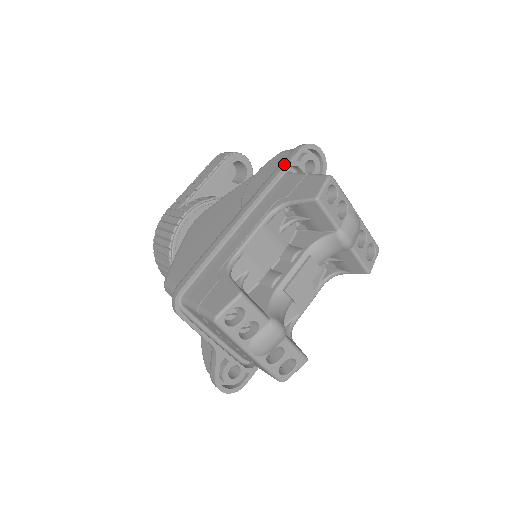
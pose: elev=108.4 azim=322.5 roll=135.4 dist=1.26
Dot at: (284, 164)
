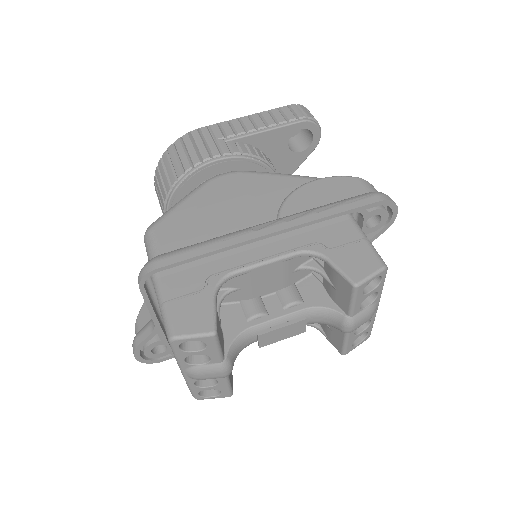
Dot at: (352, 206)
